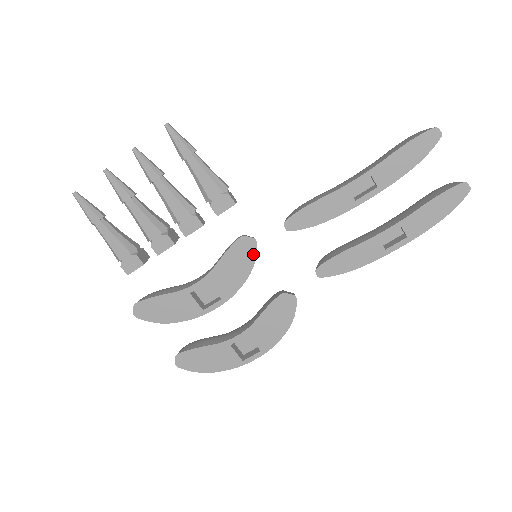
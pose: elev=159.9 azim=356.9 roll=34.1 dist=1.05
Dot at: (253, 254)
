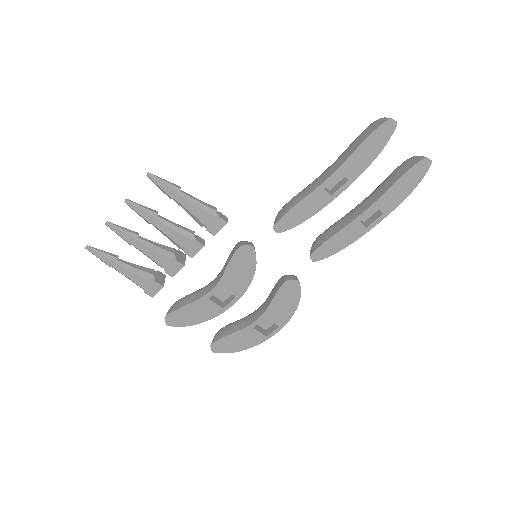
Dot at: (253, 258)
